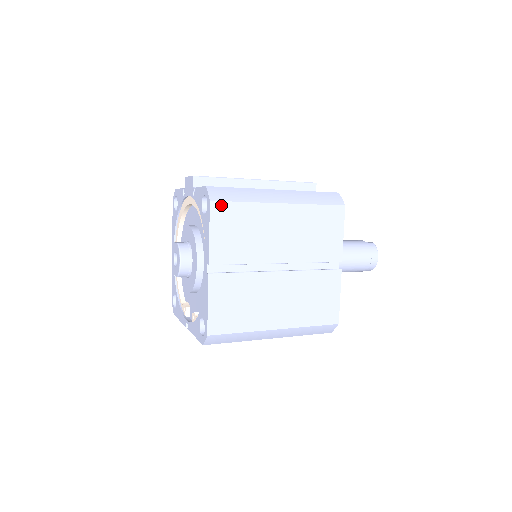
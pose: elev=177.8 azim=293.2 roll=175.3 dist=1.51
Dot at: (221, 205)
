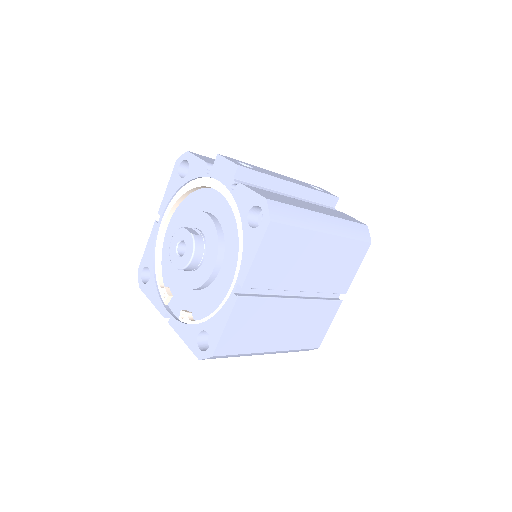
Dot at: (278, 227)
